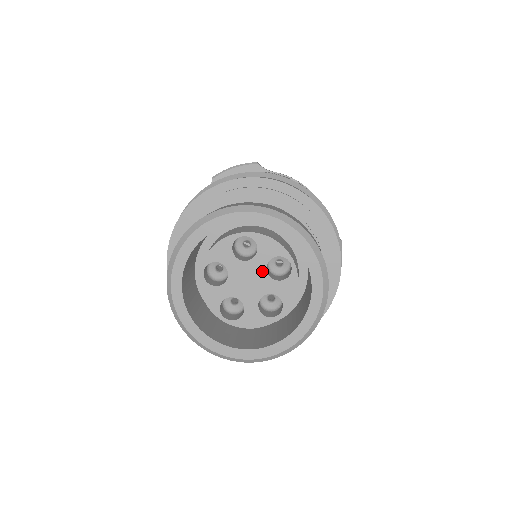
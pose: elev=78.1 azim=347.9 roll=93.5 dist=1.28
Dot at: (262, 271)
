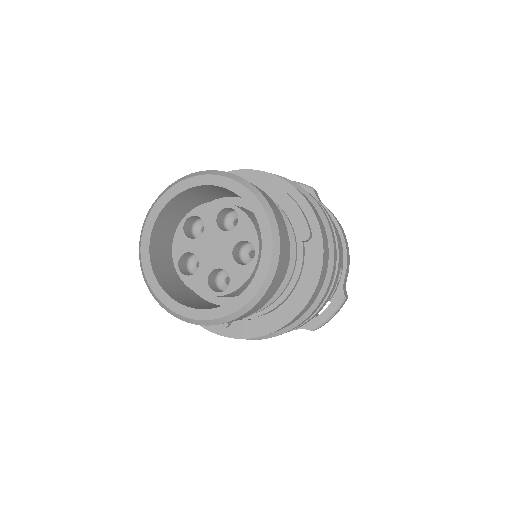
Dot at: (229, 246)
